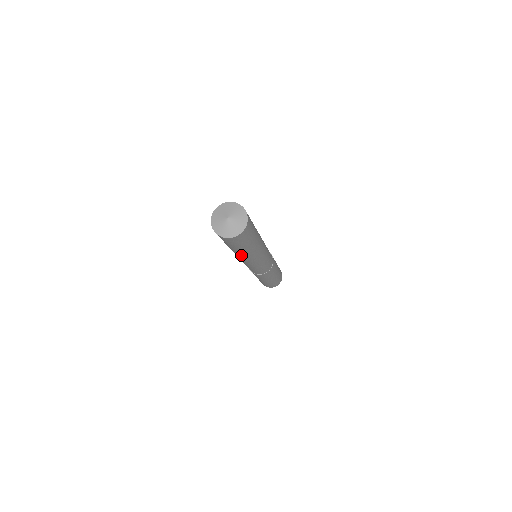
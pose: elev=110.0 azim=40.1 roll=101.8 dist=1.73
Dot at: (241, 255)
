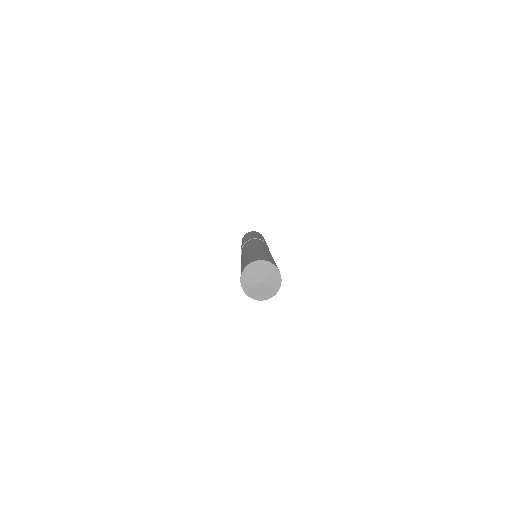
Dot at: occluded
